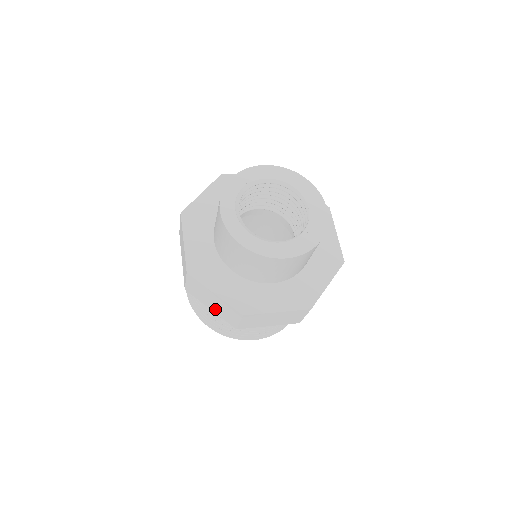
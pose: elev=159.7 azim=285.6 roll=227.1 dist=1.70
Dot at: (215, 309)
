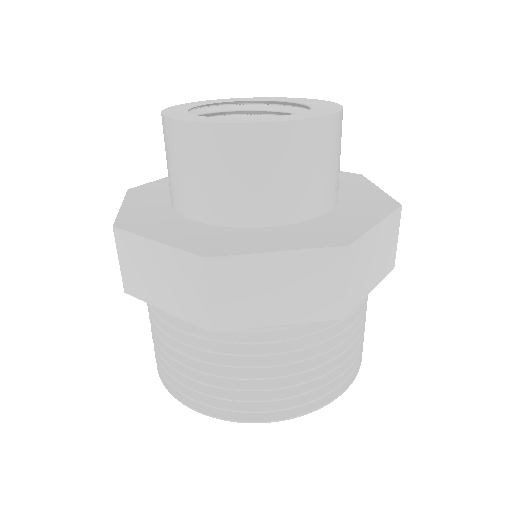
Dot at: (288, 309)
